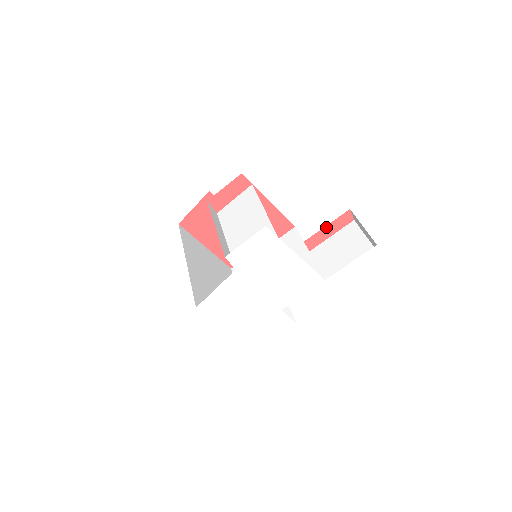
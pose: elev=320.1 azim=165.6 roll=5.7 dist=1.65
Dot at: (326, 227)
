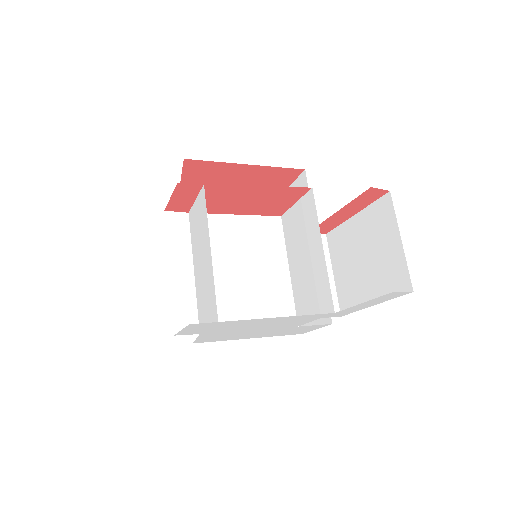
Dot at: (343, 208)
